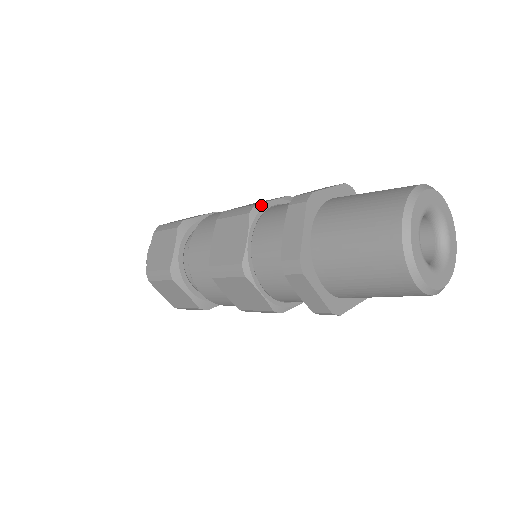
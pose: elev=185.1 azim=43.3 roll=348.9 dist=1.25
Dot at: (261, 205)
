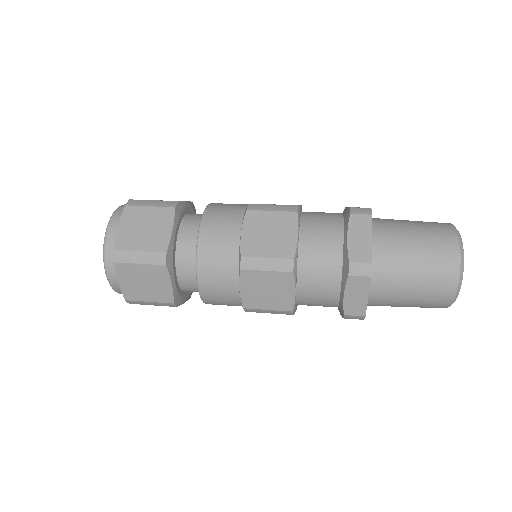
Dot at: (296, 255)
